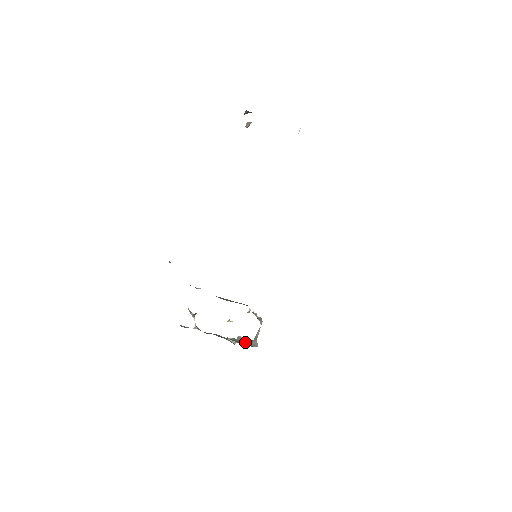
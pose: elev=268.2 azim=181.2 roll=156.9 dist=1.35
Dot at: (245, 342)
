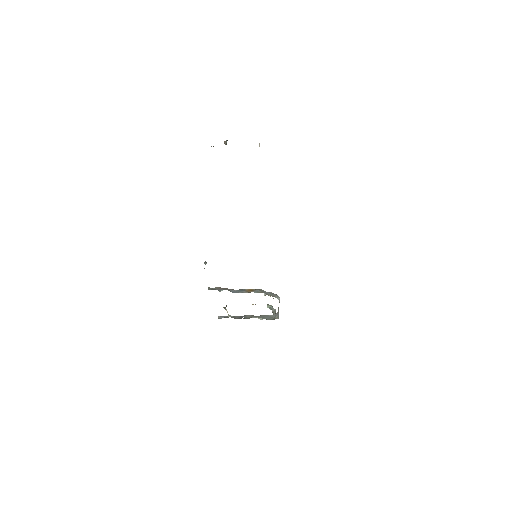
Dot at: (274, 313)
